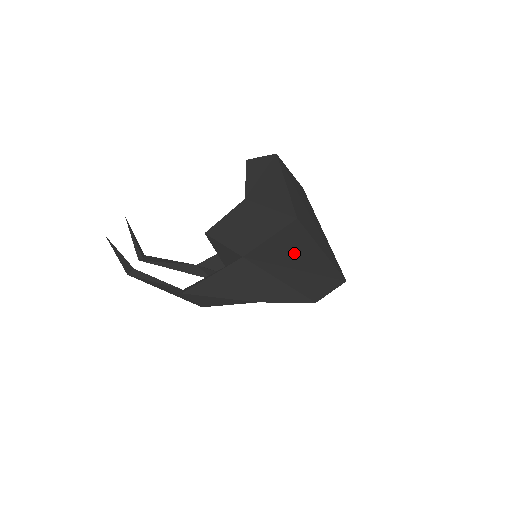
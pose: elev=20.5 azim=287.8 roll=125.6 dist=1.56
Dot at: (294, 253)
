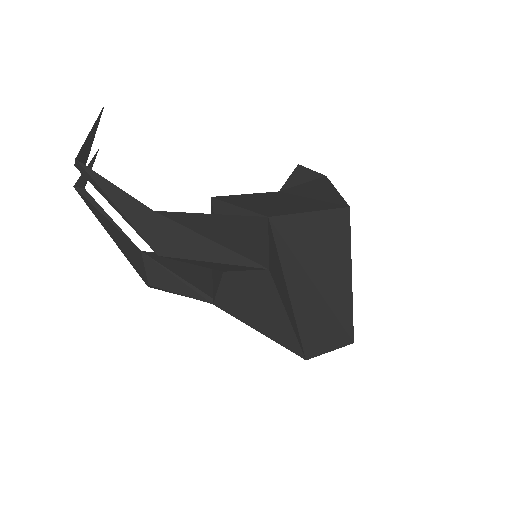
Dot at: (323, 252)
